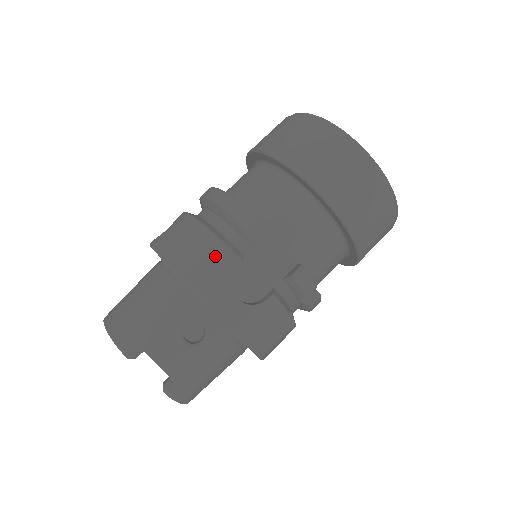
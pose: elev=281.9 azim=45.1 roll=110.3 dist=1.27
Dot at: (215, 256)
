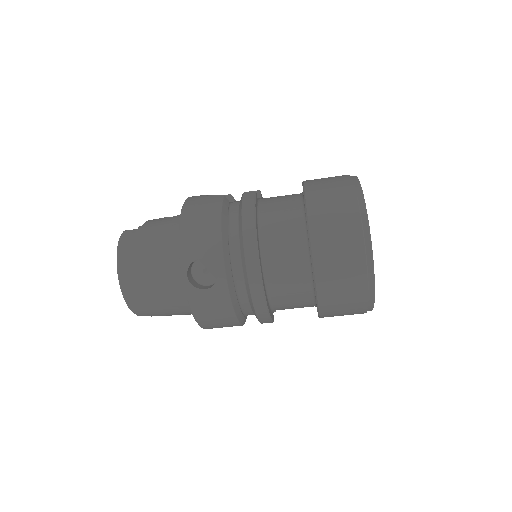
Dot at: occluded
